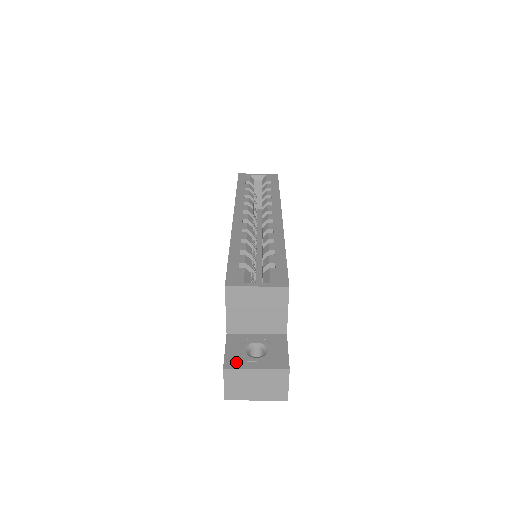
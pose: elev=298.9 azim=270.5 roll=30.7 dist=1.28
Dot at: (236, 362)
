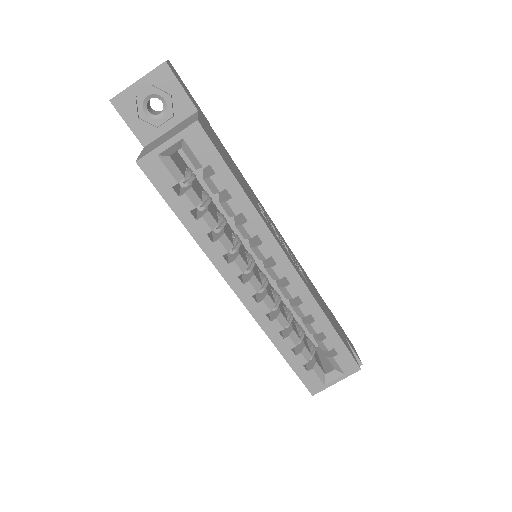
Dot at: occluded
